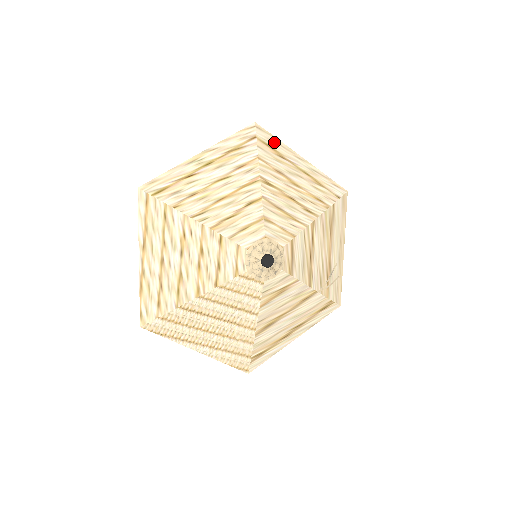
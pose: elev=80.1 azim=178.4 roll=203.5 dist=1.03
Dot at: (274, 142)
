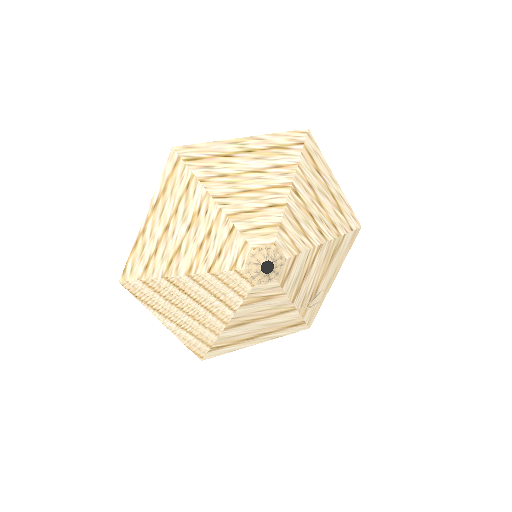
Dot at: (317, 155)
